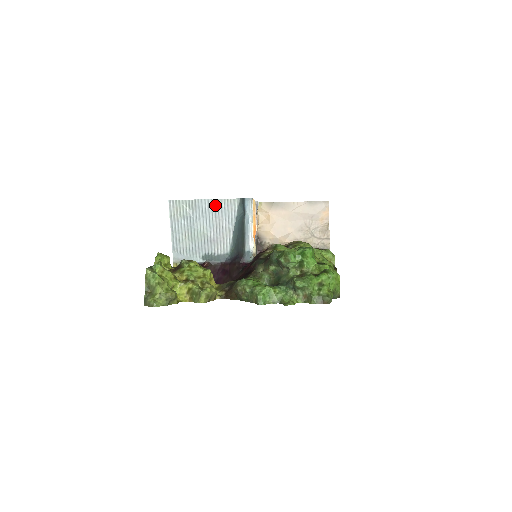
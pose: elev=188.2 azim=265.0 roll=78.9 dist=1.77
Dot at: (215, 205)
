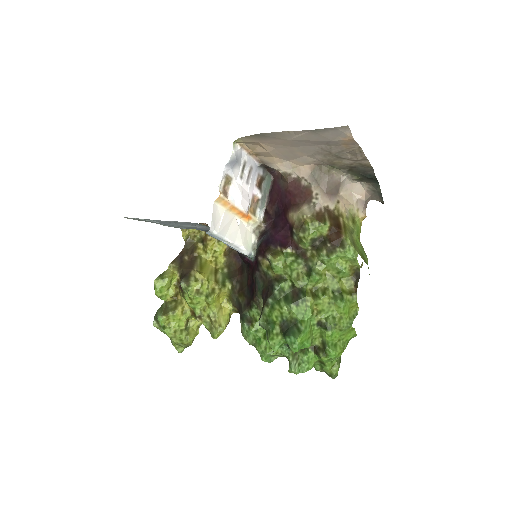
Dot at: (174, 222)
